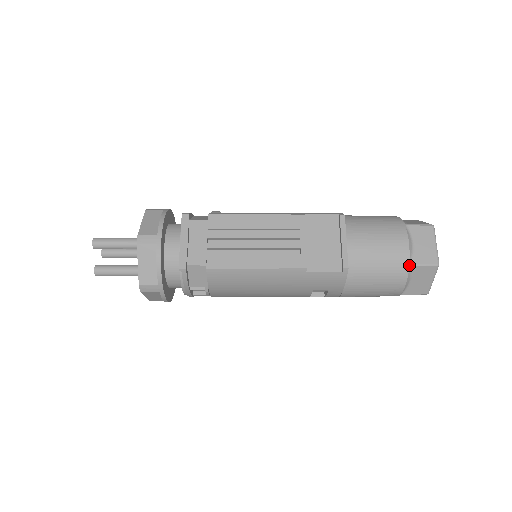
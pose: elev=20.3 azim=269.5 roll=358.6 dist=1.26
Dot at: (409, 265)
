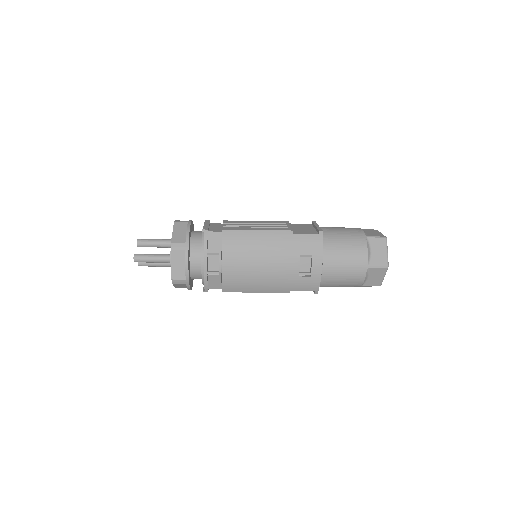
Dot at: (365, 237)
